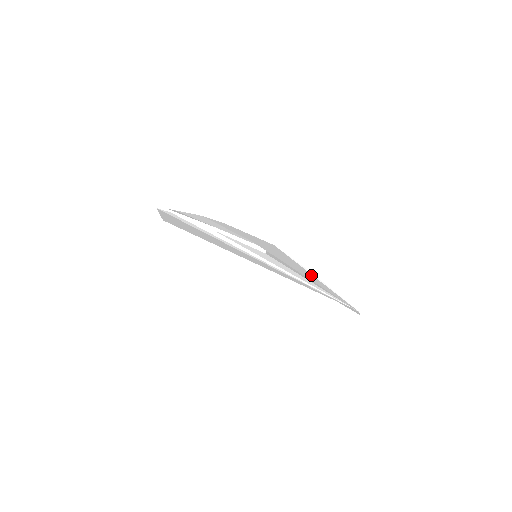
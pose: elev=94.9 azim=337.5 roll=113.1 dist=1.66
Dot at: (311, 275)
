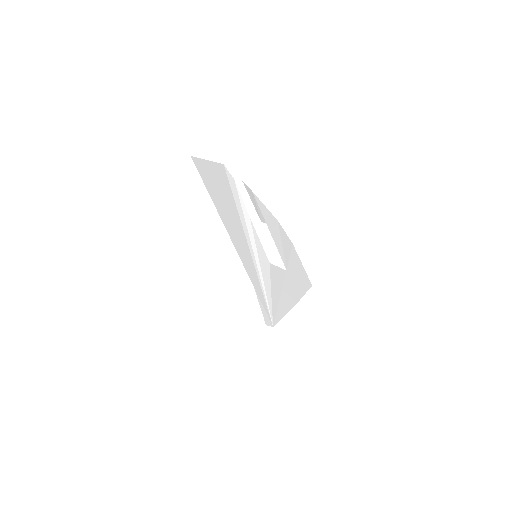
Dot at: (292, 303)
